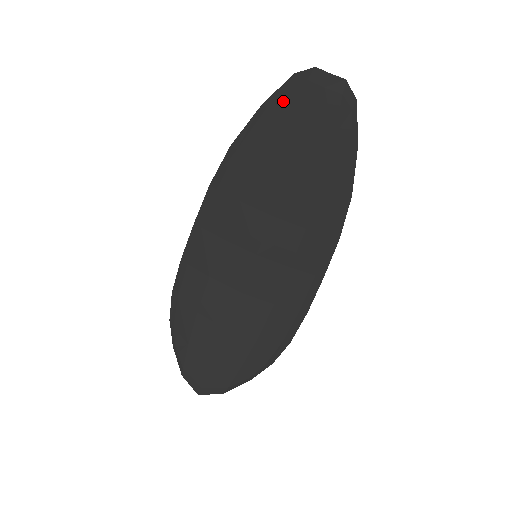
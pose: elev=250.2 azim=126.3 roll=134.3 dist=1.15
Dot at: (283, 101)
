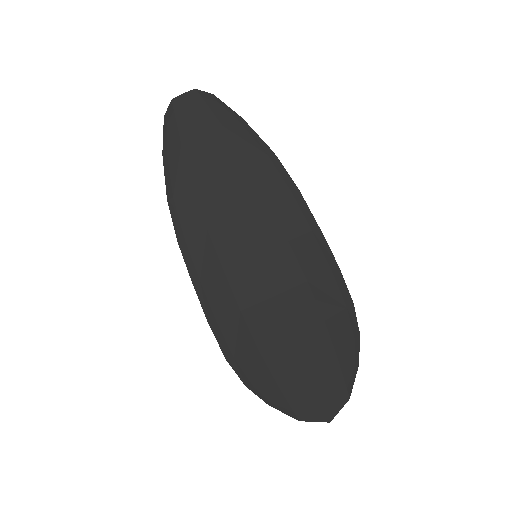
Dot at: (172, 137)
